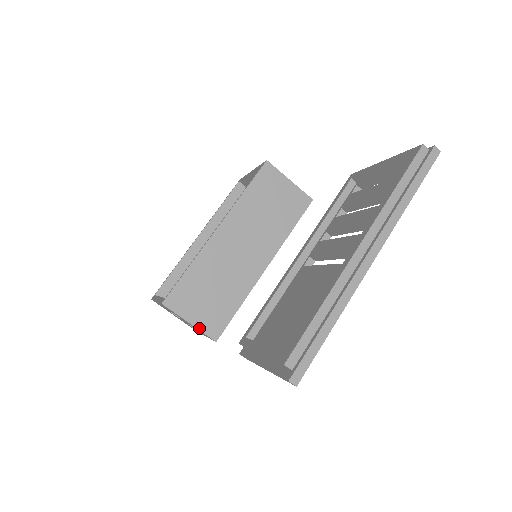
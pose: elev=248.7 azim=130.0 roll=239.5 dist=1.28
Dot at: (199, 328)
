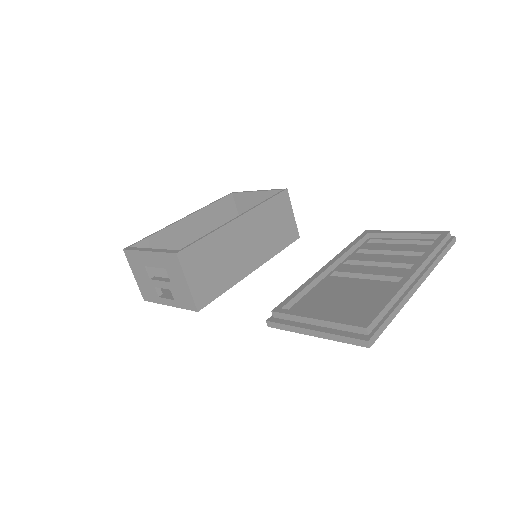
Dot at: (192, 292)
